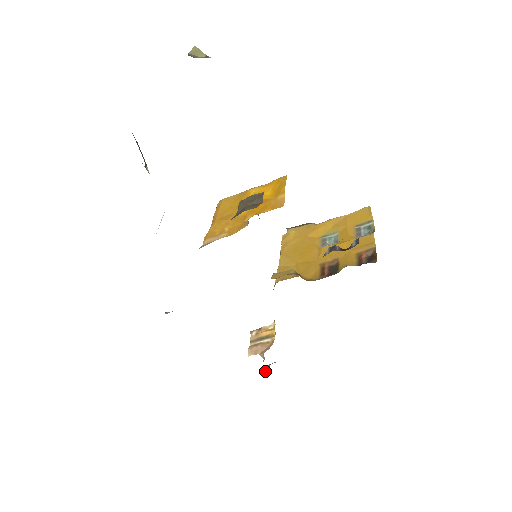
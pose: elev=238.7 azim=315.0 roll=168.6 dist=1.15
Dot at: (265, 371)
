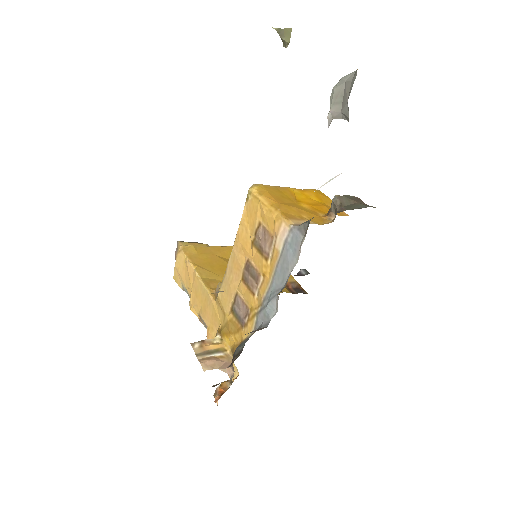
Dot at: (227, 389)
